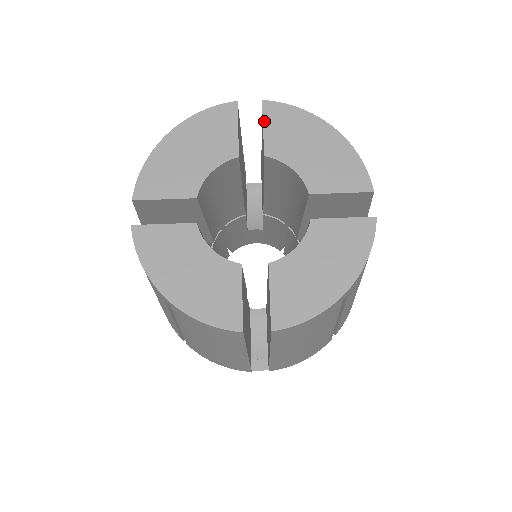
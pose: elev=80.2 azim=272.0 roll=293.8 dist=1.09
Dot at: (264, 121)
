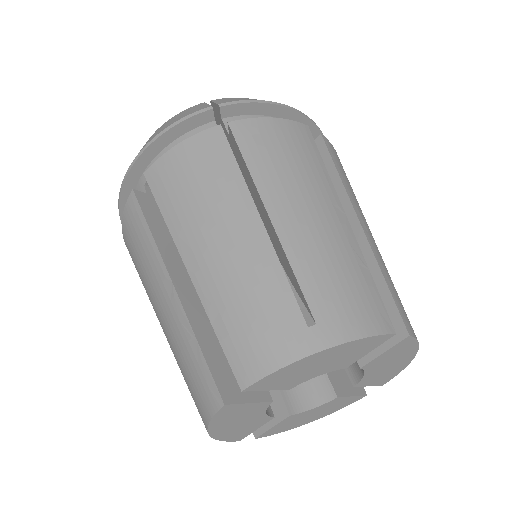
Dot at: (262, 390)
